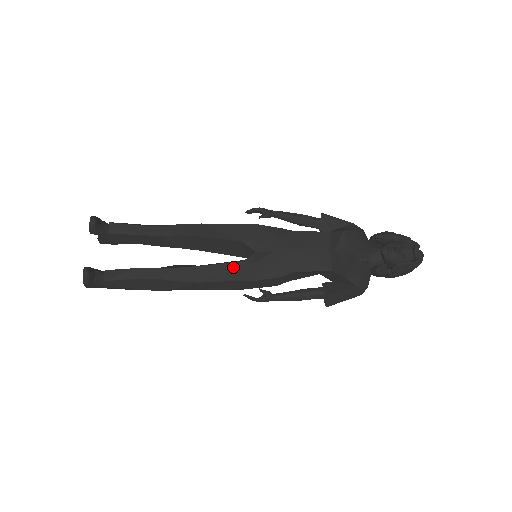
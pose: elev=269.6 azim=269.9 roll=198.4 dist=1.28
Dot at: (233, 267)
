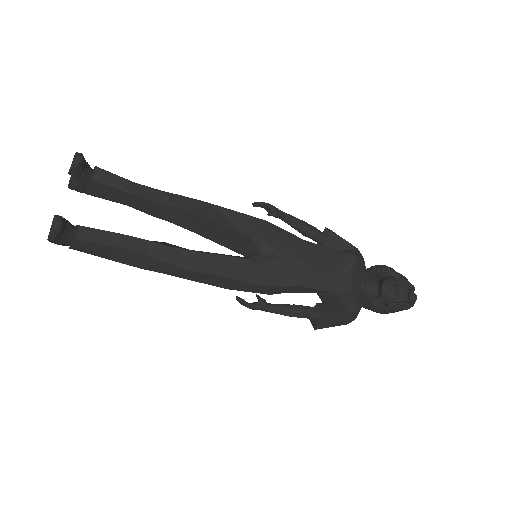
Dot at: (235, 263)
